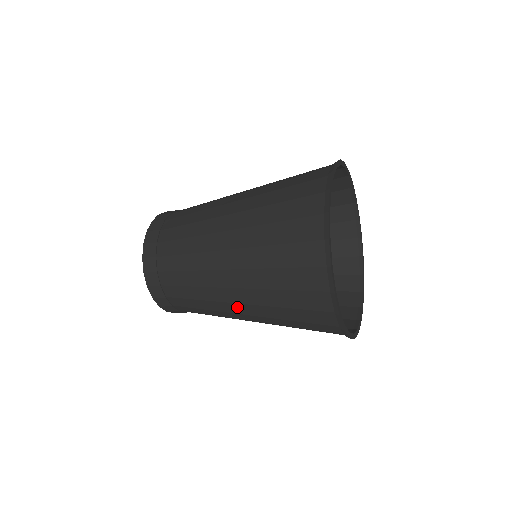
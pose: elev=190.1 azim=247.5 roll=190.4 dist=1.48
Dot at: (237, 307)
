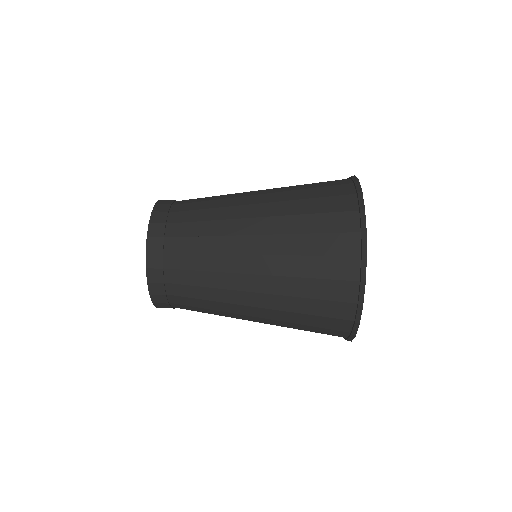
Dot at: occluded
